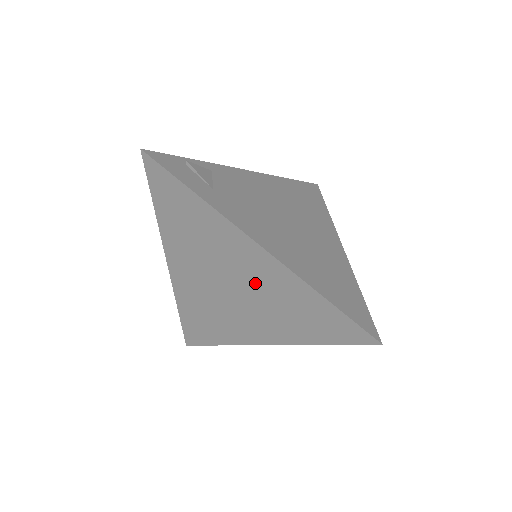
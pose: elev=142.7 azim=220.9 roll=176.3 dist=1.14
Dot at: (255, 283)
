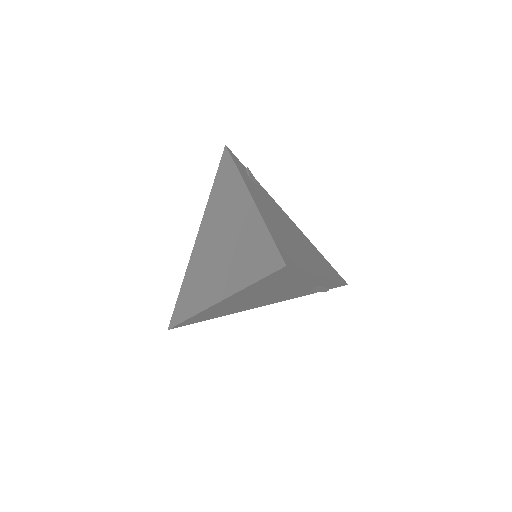
Dot at: (235, 232)
